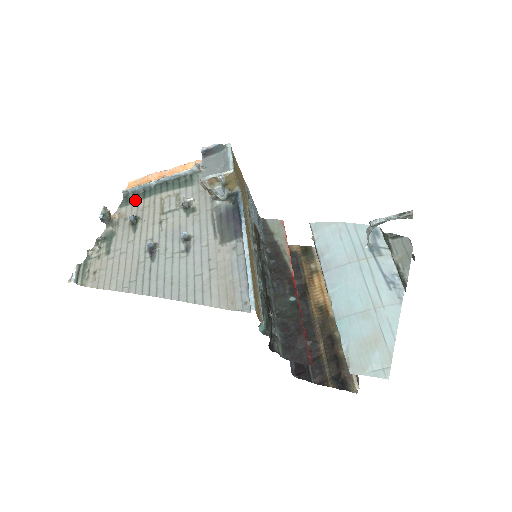
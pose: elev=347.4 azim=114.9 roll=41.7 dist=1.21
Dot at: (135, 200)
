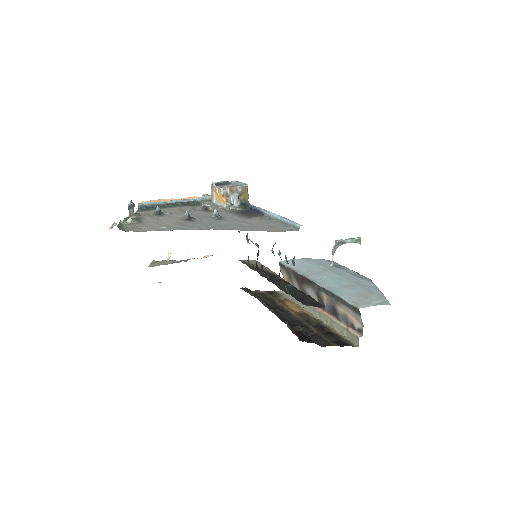
Dot at: (151, 209)
